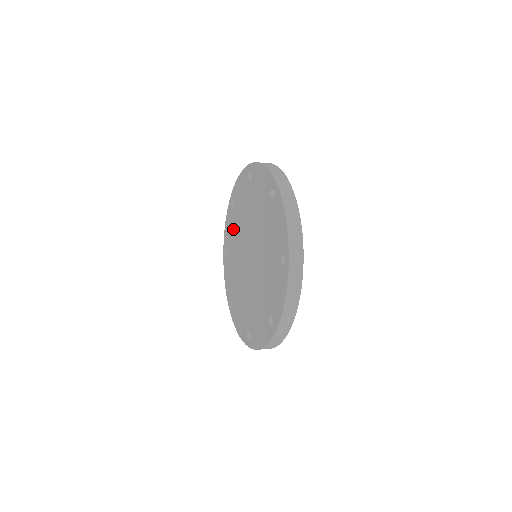
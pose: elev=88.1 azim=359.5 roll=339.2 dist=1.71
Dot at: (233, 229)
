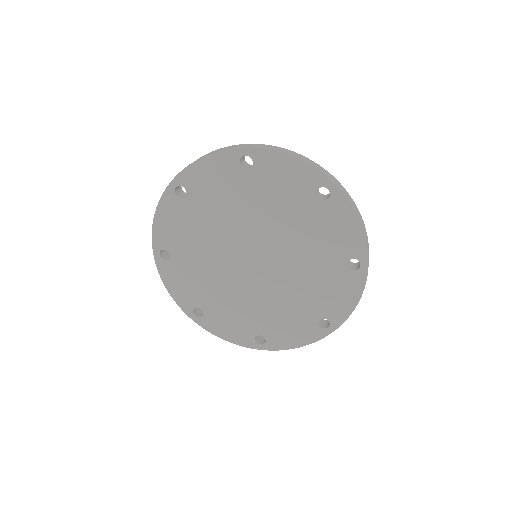
Dot at: (227, 192)
